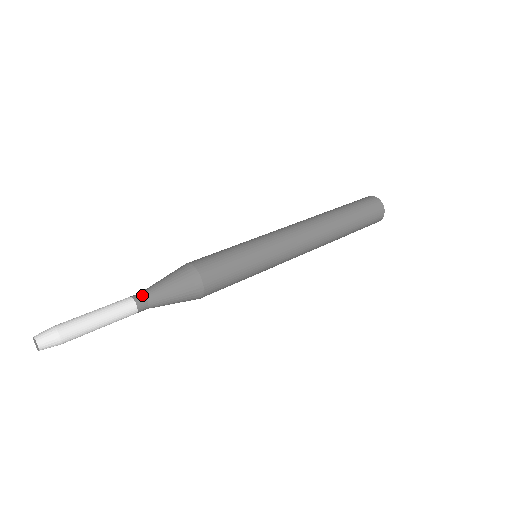
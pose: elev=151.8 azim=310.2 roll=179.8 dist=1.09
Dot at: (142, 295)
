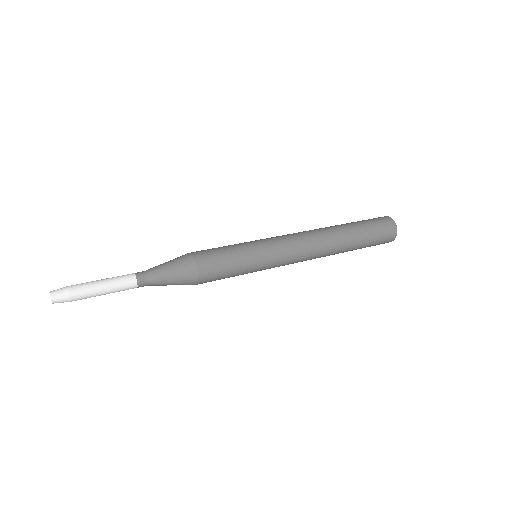
Dot at: (144, 276)
